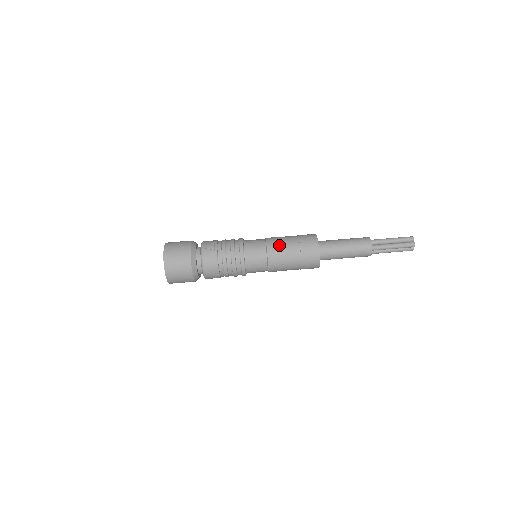
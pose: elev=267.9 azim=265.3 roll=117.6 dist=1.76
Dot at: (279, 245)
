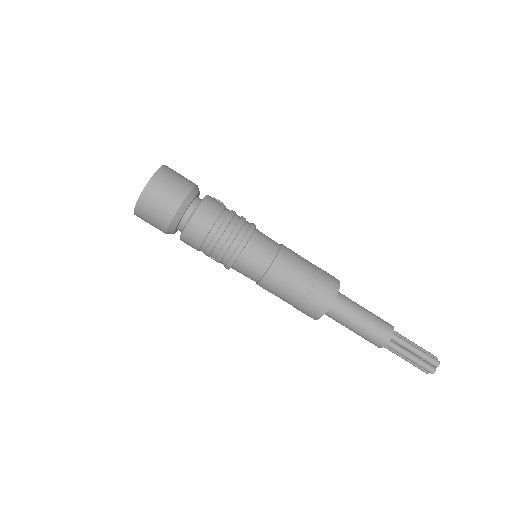
Dot at: occluded
